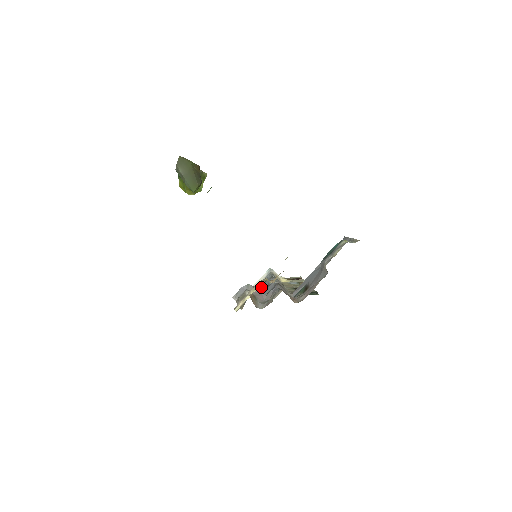
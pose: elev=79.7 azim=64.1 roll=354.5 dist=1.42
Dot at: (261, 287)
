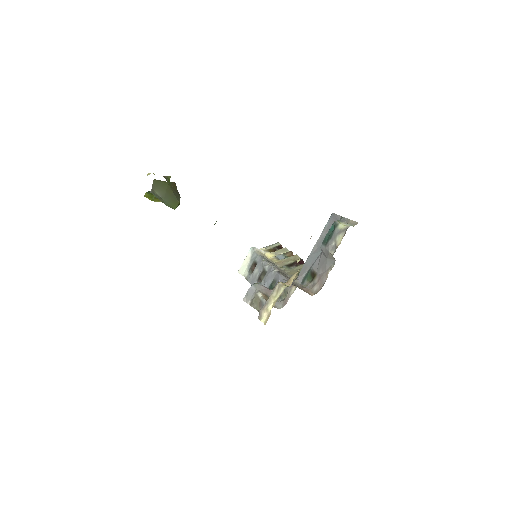
Dot at: (254, 272)
